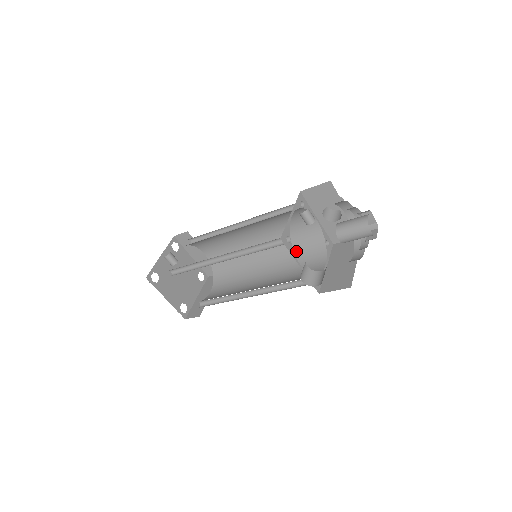
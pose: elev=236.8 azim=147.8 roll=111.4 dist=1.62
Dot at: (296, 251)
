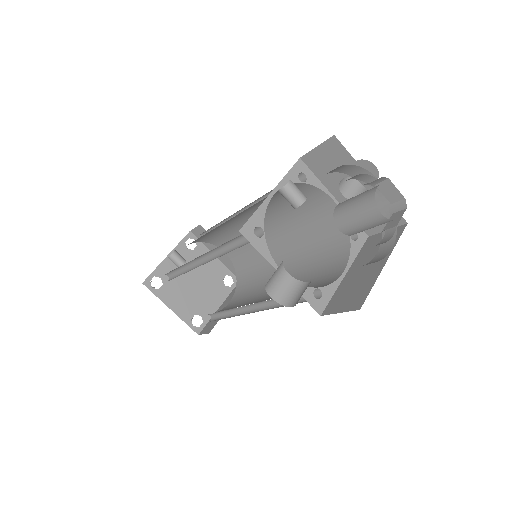
Dot at: (316, 248)
